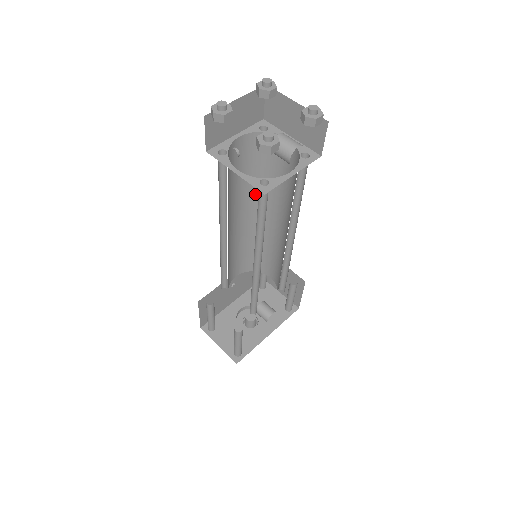
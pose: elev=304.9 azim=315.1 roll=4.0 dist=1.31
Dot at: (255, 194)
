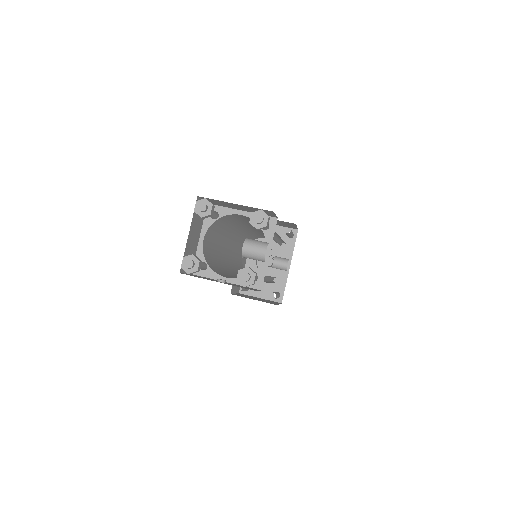
Dot at: (230, 231)
